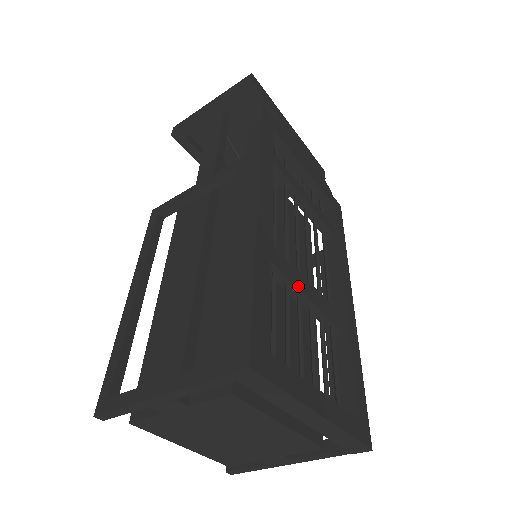
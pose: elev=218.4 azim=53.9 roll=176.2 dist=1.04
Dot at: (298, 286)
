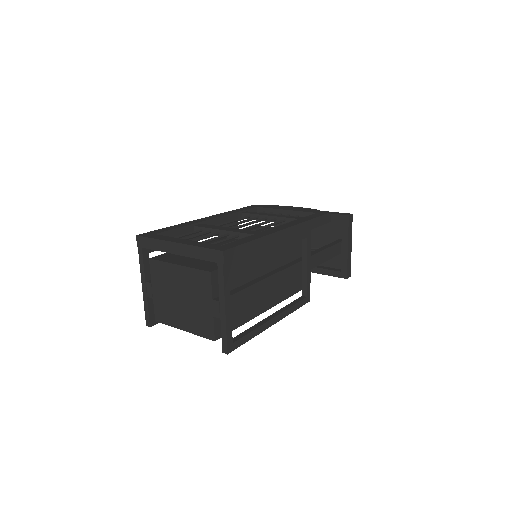
Dot at: (215, 229)
